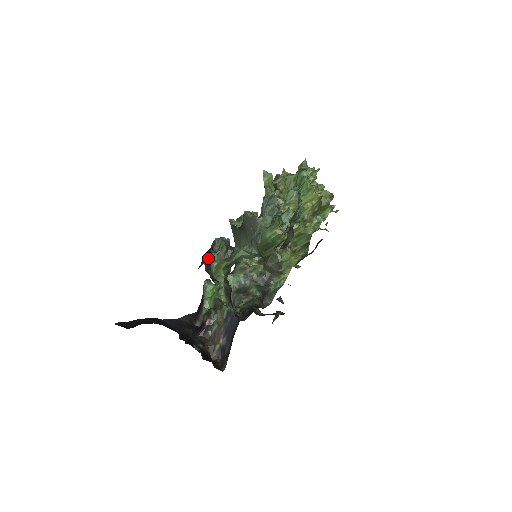
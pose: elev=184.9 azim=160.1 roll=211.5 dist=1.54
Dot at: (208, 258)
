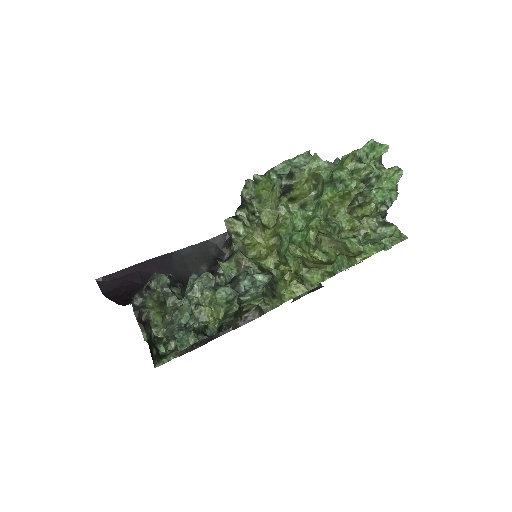
Dot at: (138, 298)
